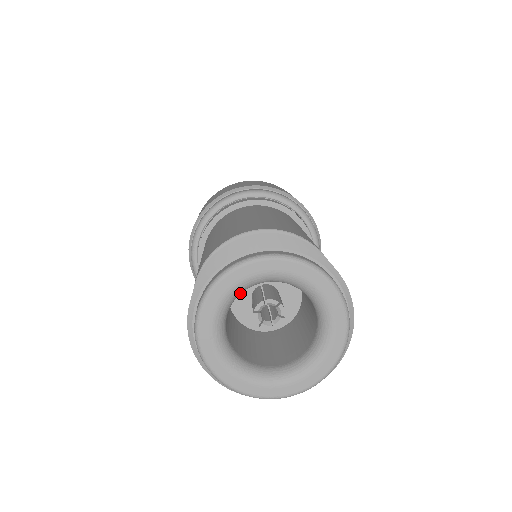
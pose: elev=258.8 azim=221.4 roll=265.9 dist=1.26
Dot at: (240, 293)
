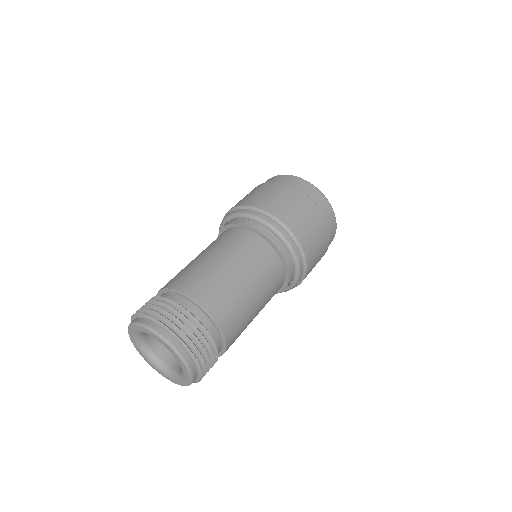
Dot at: (143, 333)
